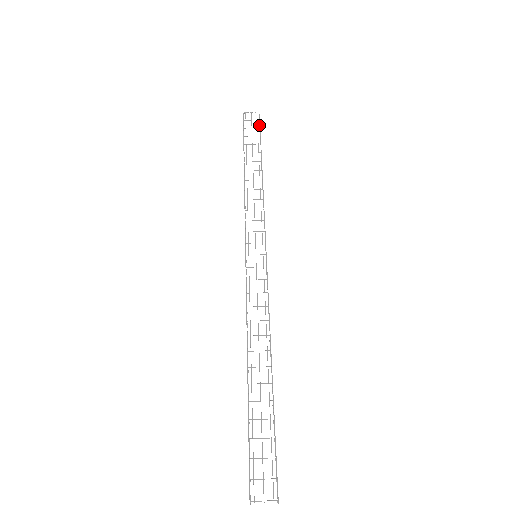
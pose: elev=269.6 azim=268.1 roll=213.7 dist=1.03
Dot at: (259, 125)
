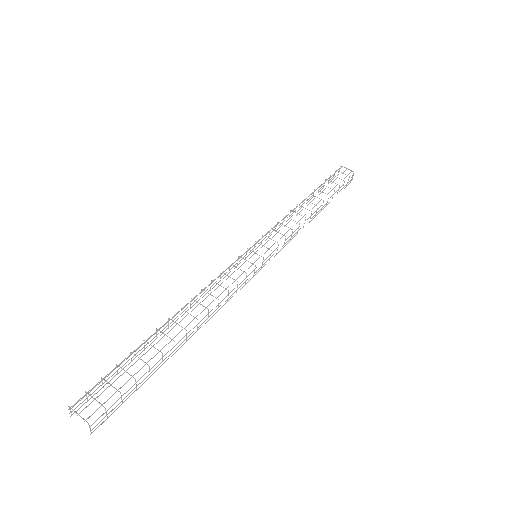
Dot at: occluded
